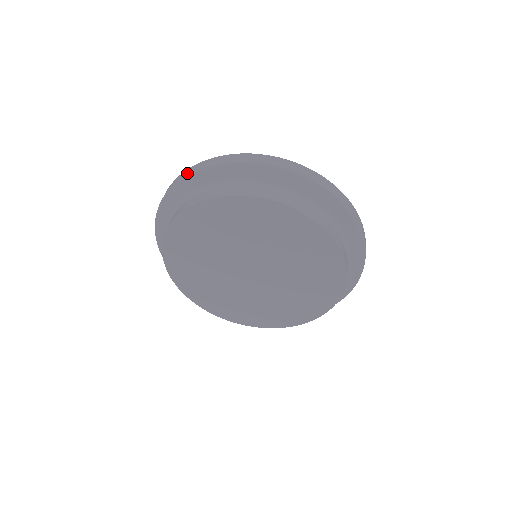
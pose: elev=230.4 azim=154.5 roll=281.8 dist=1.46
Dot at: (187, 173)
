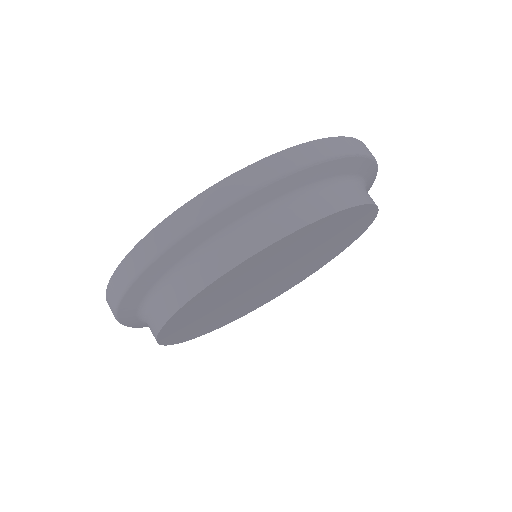
Dot at: (214, 205)
